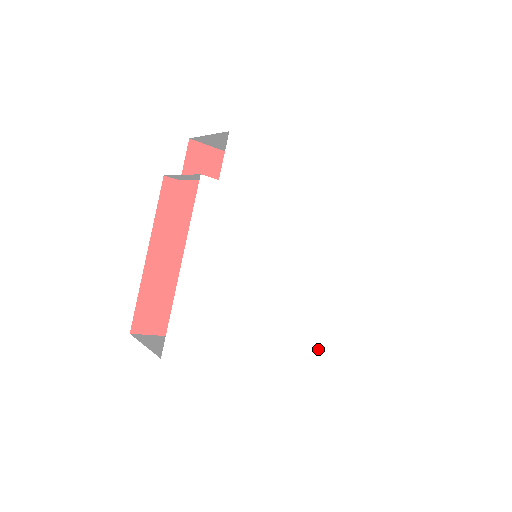
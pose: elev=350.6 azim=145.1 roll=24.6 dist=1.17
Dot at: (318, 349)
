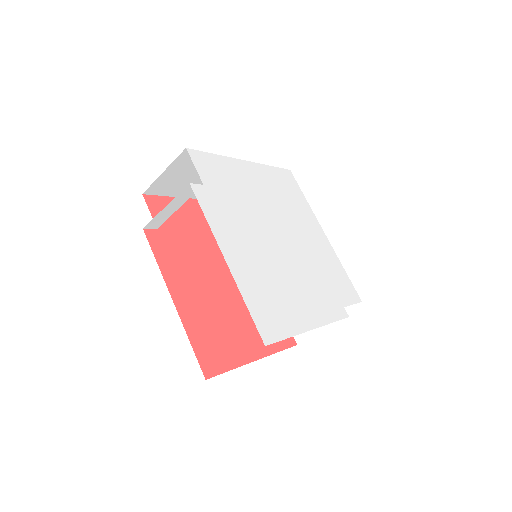
Dot at: (352, 301)
